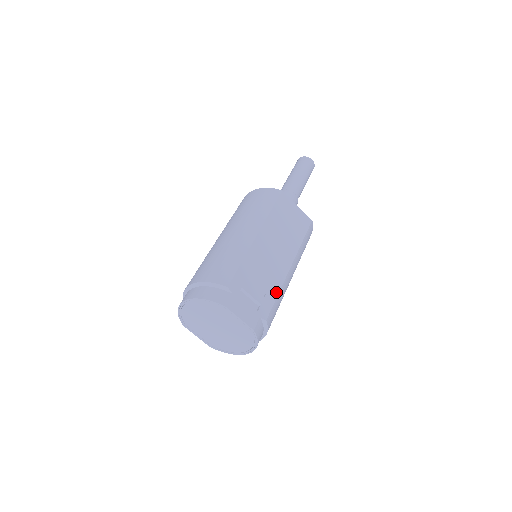
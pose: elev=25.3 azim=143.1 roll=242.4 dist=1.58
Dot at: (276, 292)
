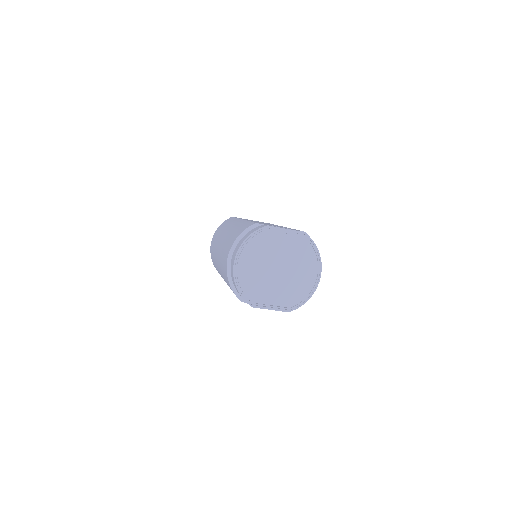
Dot at: occluded
